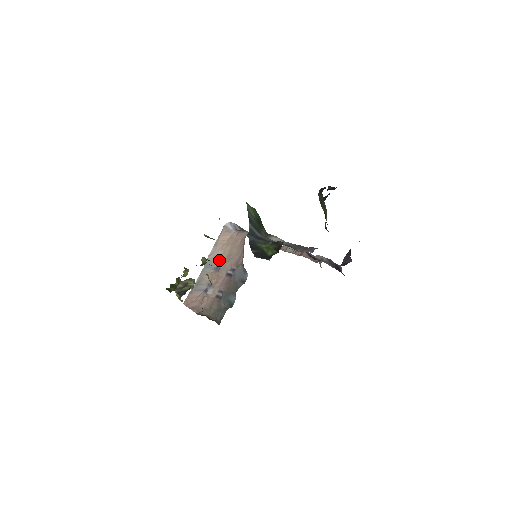
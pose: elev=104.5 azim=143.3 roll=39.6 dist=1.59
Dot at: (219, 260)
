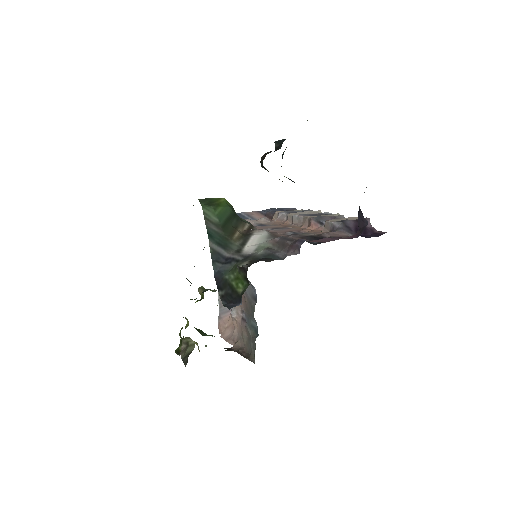
Dot at: occluded
